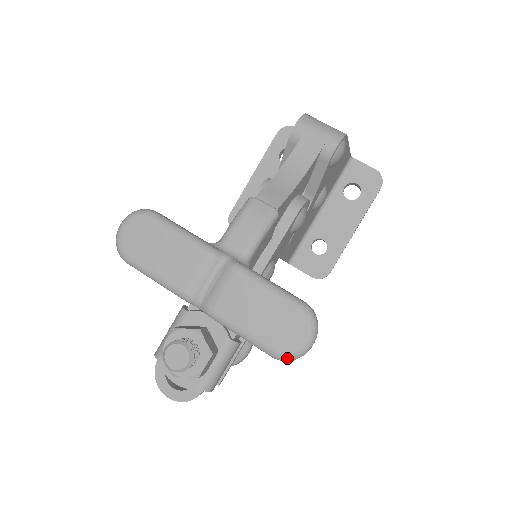
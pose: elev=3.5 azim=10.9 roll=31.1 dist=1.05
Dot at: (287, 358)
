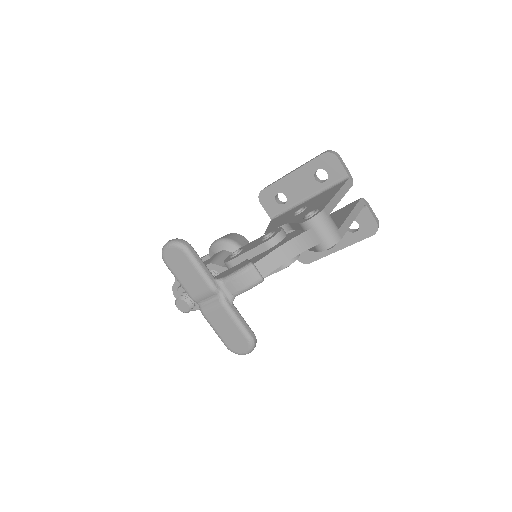
Dot at: (233, 352)
